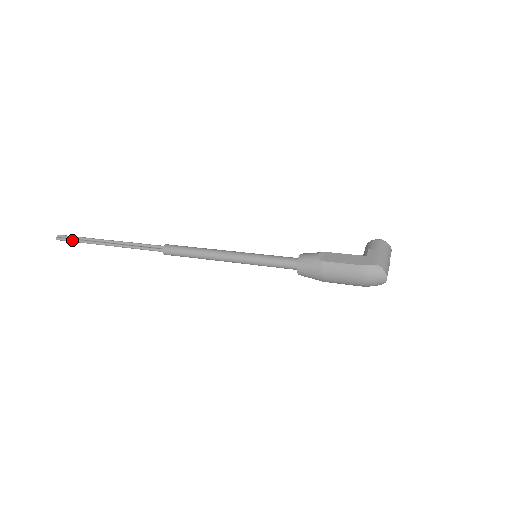
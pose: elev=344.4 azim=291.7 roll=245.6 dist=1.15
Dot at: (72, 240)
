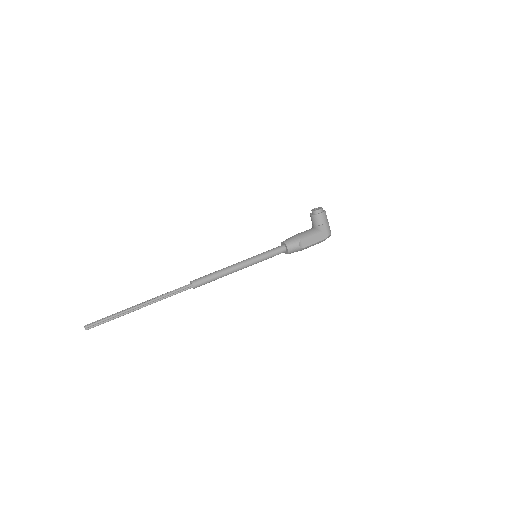
Dot at: occluded
